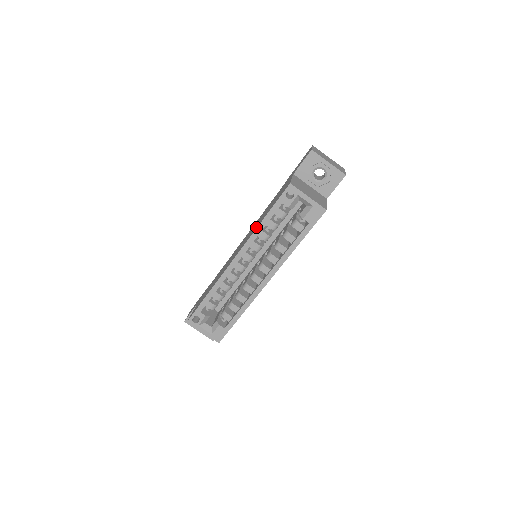
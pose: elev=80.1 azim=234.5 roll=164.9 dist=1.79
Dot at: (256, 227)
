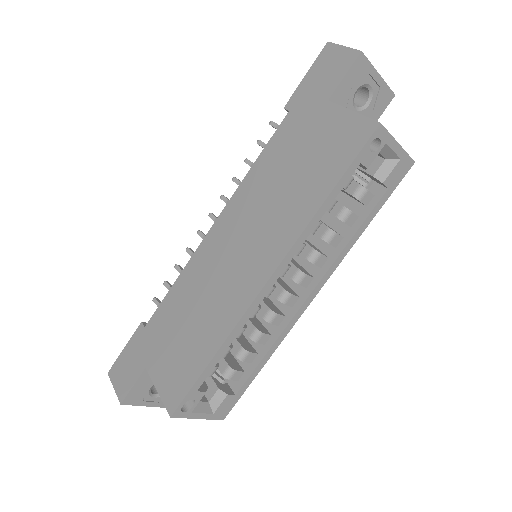
Dot at: (303, 214)
